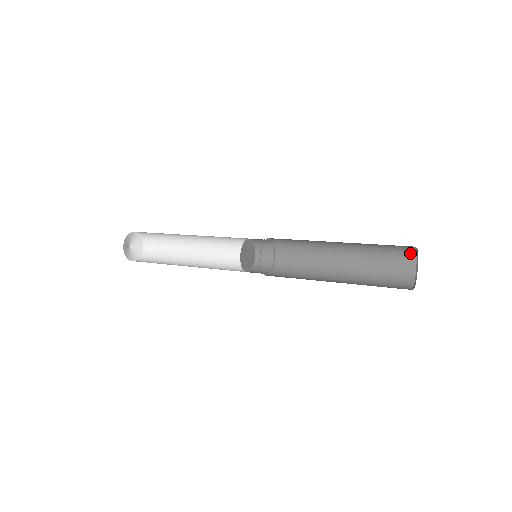
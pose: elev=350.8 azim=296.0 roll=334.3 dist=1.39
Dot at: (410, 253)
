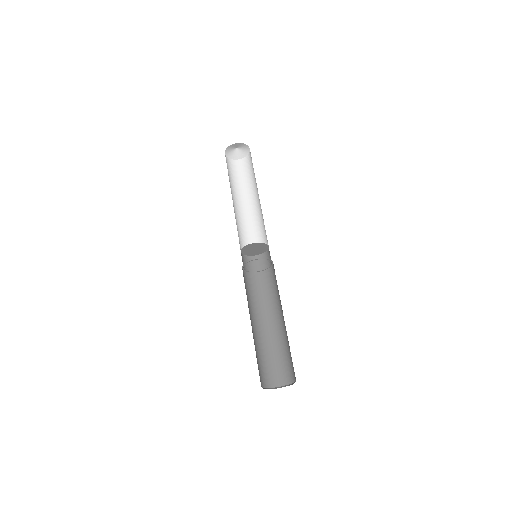
Dot at: occluded
